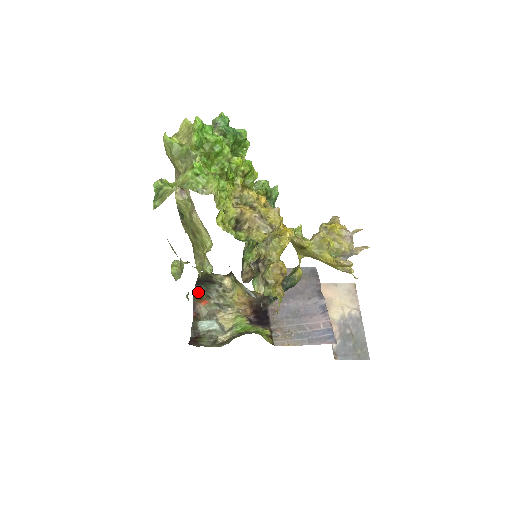
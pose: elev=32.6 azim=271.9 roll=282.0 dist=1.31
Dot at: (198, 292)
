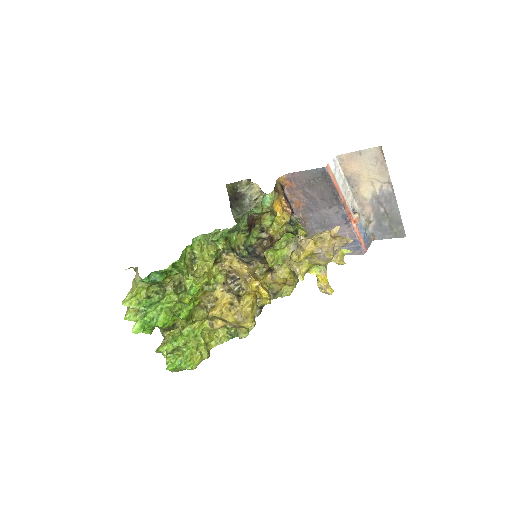
Dot at: (236, 216)
